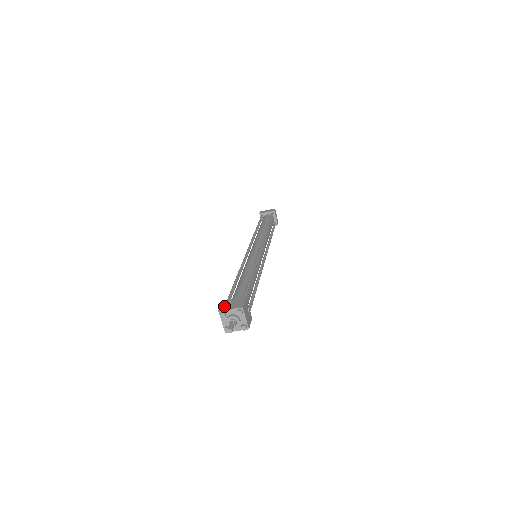
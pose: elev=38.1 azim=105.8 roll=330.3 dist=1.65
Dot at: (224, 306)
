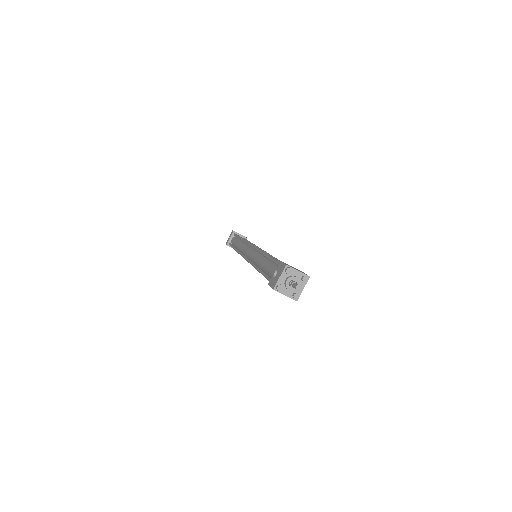
Dot at: occluded
